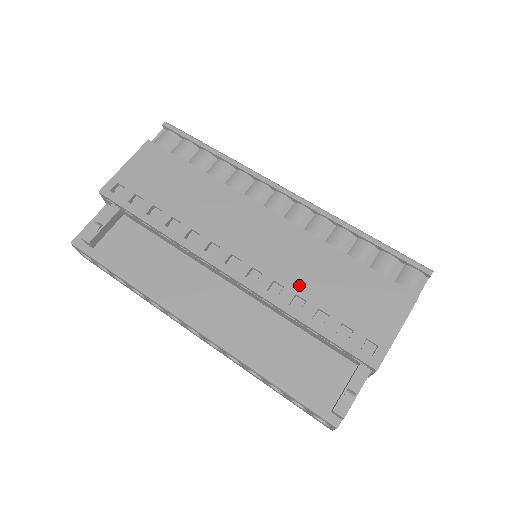
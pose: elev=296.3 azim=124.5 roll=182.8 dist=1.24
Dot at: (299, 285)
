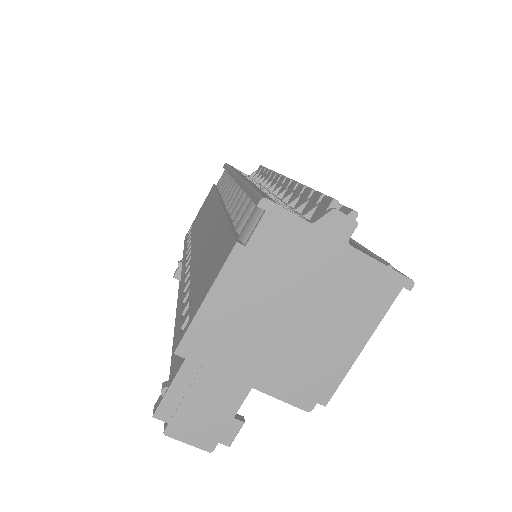
Dot at: (195, 269)
